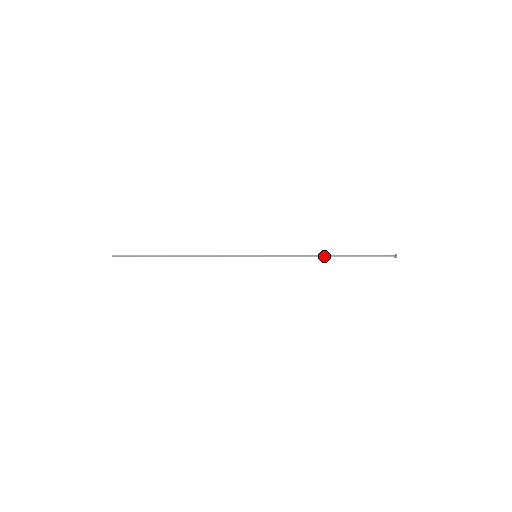
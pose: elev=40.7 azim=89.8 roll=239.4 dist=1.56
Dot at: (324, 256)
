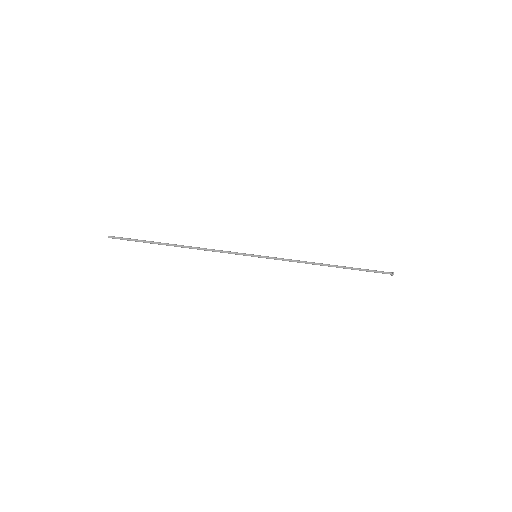
Dot at: (323, 265)
